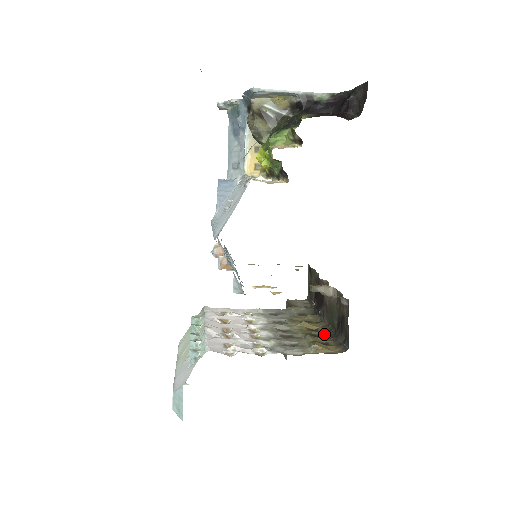
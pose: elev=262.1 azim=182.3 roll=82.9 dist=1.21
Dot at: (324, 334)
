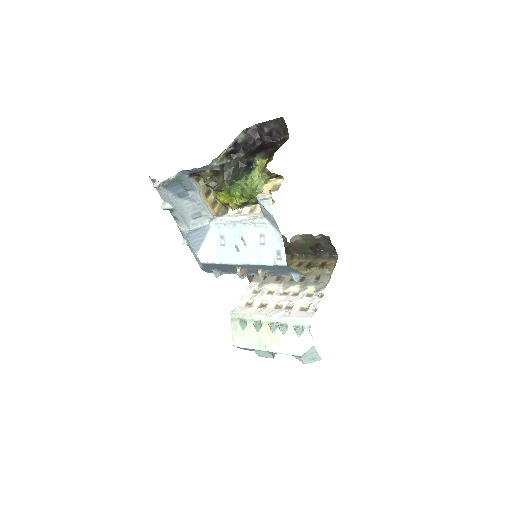
Dot at: (309, 261)
